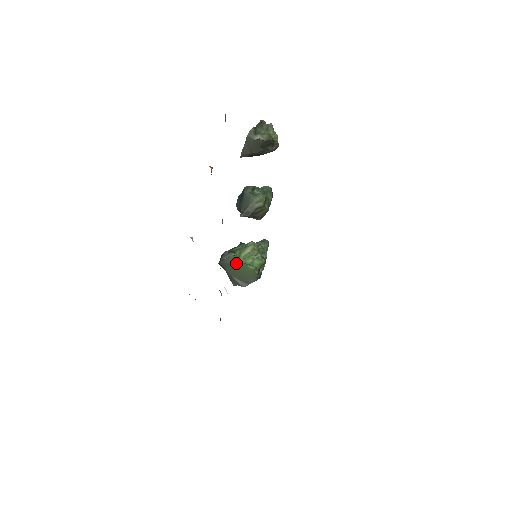
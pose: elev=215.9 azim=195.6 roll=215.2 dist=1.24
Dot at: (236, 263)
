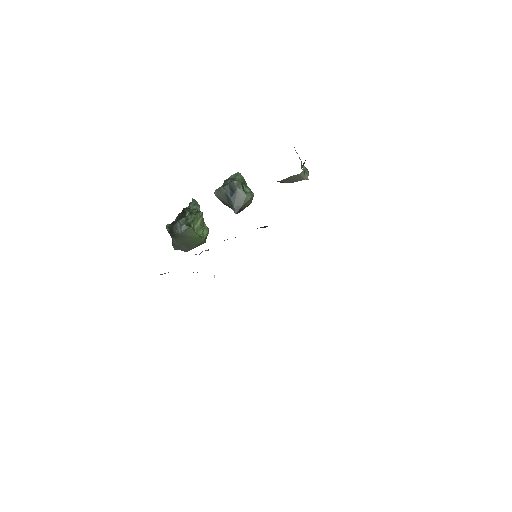
Dot at: (192, 236)
